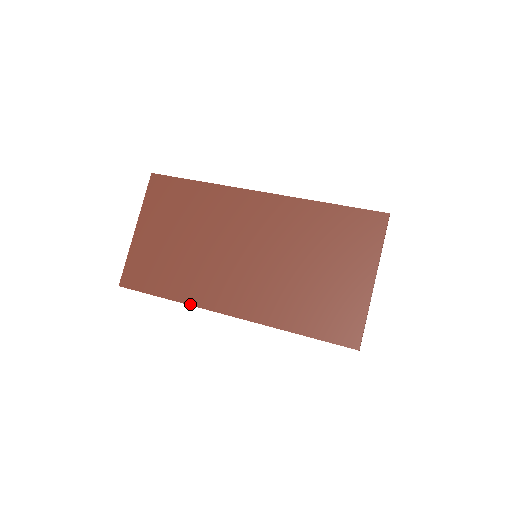
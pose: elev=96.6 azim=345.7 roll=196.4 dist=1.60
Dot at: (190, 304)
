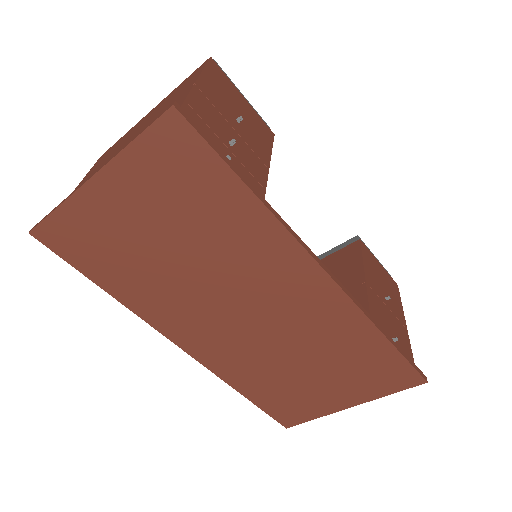
Dot at: (137, 314)
